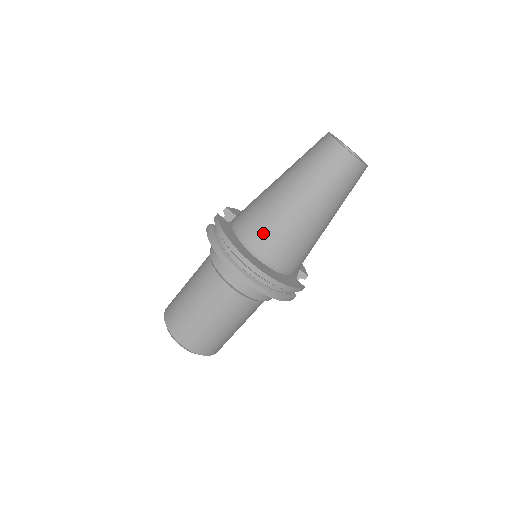
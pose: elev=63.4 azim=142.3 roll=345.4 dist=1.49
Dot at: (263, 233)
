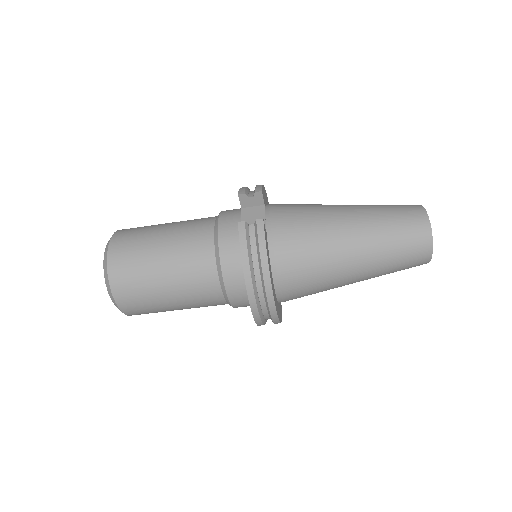
Dot at: (301, 278)
